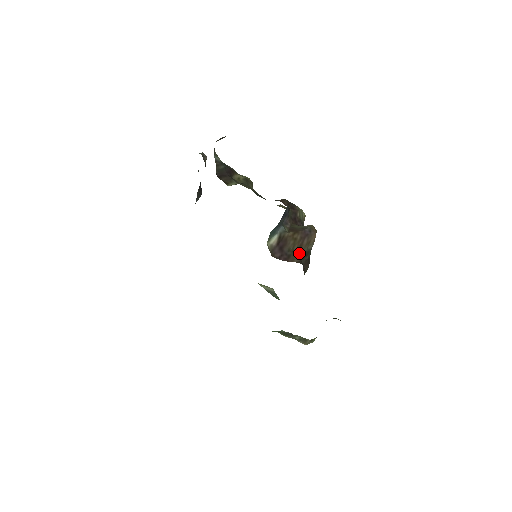
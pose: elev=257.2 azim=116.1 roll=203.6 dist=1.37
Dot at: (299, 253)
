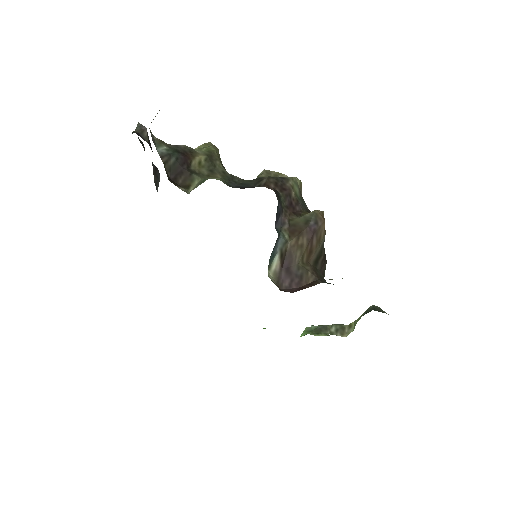
Dot at: (311, 261)
